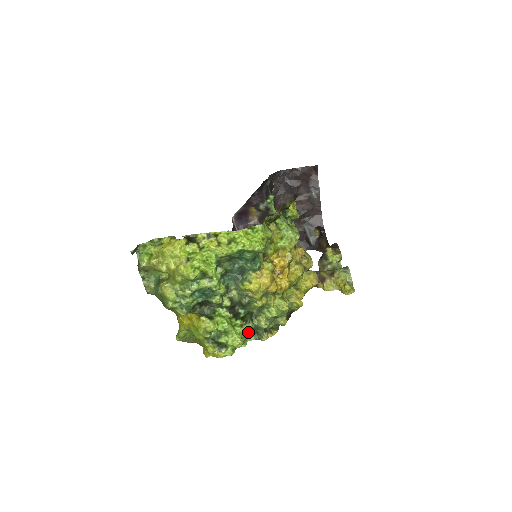
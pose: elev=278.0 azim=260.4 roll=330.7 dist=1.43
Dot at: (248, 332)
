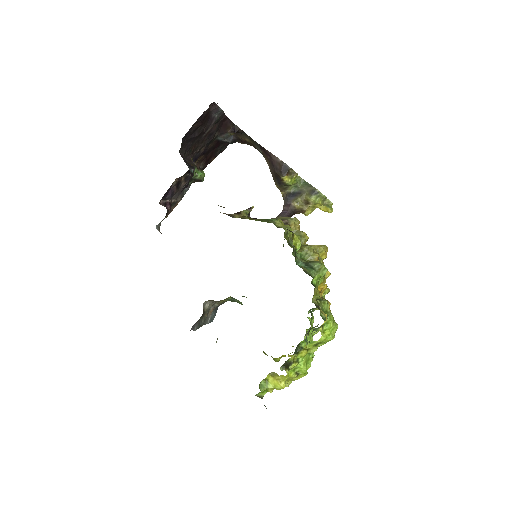
Dot at: (312, 319)
